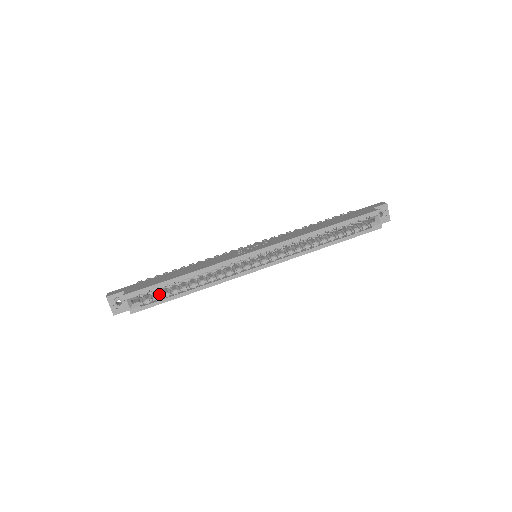
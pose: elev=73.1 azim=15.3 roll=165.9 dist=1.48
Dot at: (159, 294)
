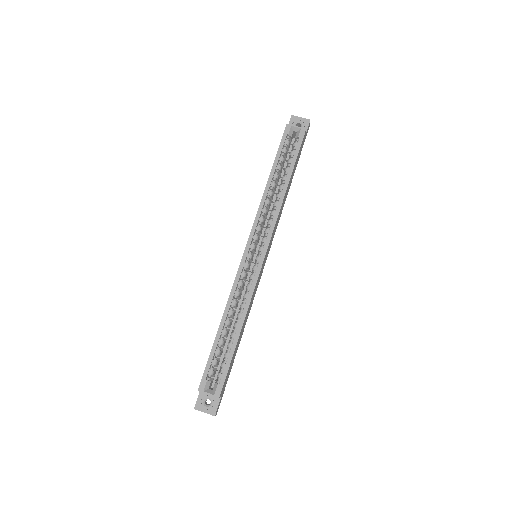
Dot at: (223, 361)
